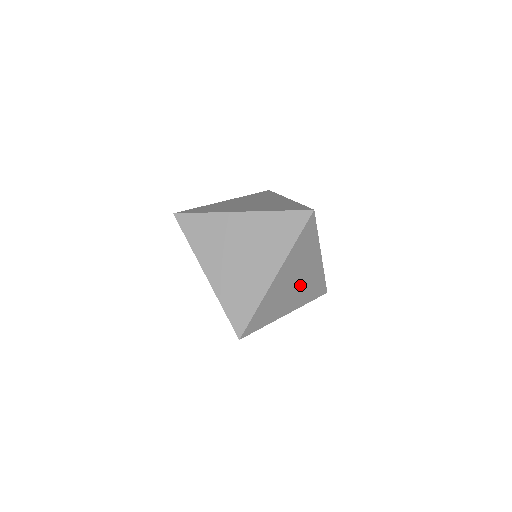
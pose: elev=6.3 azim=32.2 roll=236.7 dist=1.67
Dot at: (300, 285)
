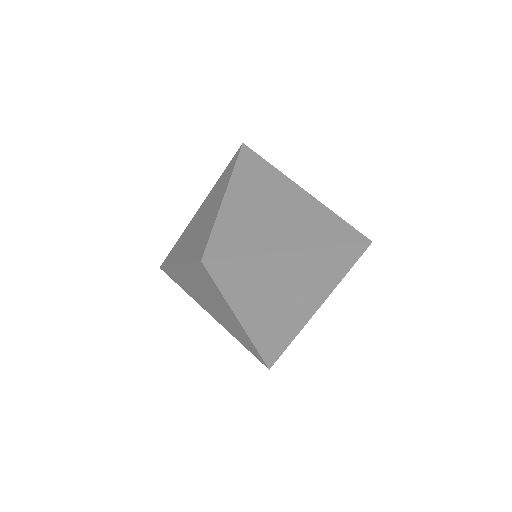
Dot at: (289, 217)
